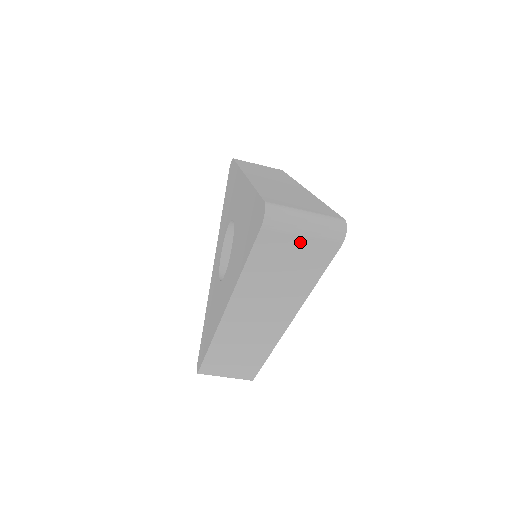
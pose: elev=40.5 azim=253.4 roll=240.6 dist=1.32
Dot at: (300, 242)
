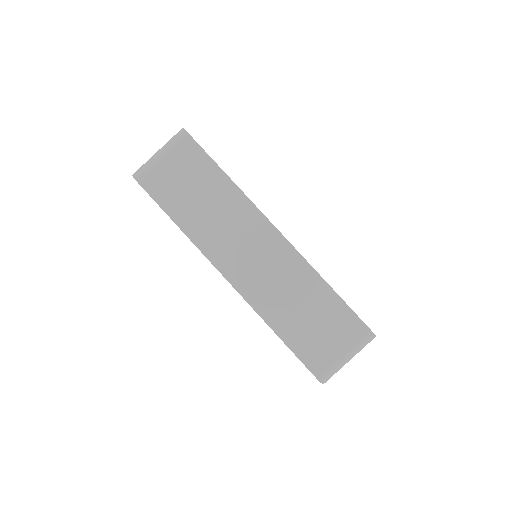
Dot at: (168, 162)
